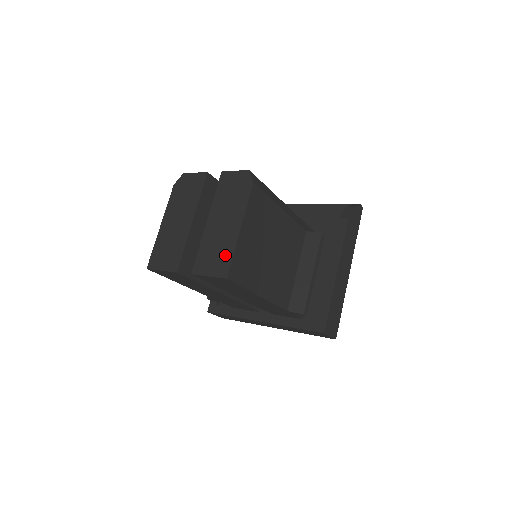
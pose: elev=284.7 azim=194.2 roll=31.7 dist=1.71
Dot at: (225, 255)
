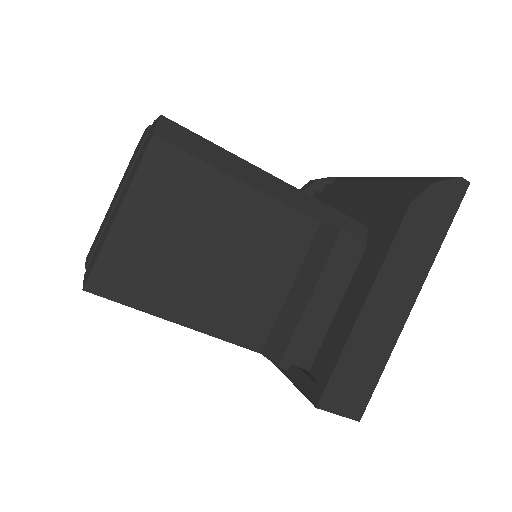
Dot at: (98, 252)
